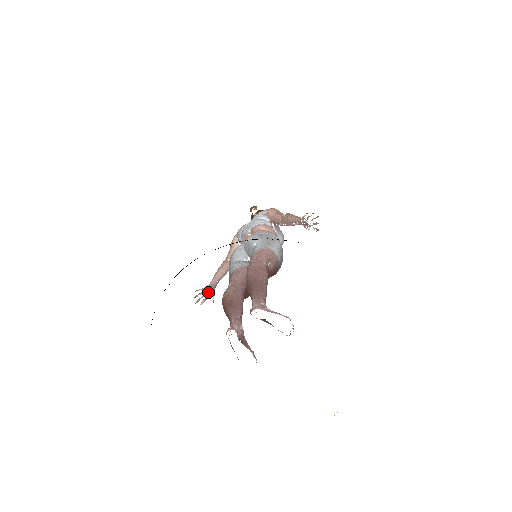
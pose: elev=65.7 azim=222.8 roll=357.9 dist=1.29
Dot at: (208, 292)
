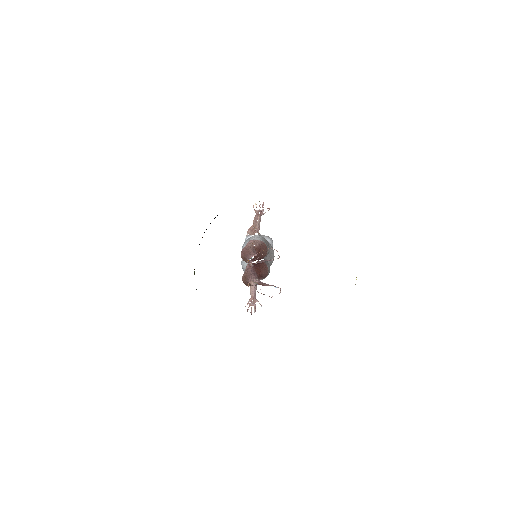
Dot at: (253, 302)
